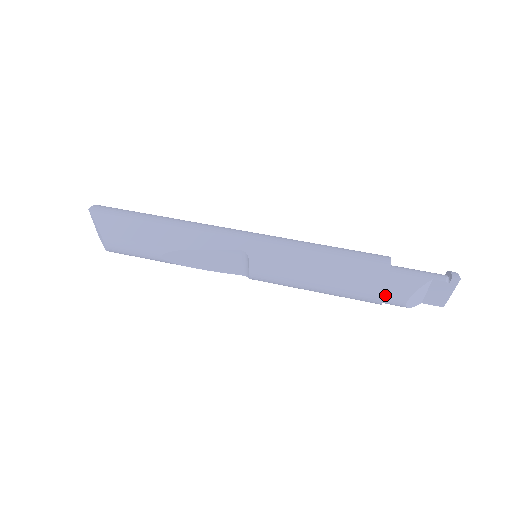
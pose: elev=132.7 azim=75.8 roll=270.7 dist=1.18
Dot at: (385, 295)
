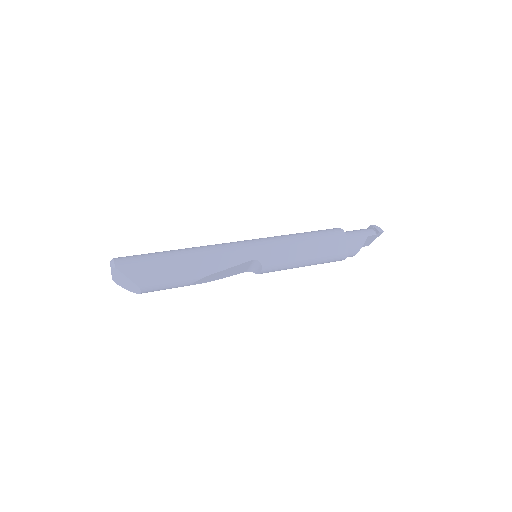
Dot at: occluded
